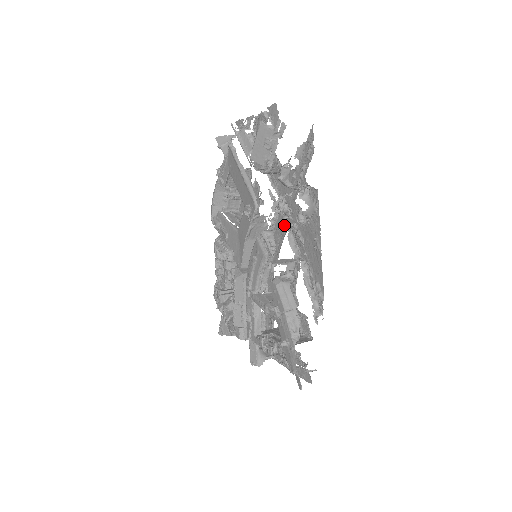
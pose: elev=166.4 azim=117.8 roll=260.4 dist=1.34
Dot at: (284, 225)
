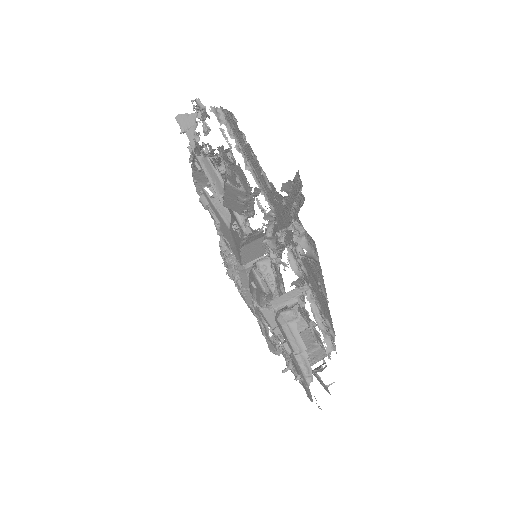
Dot at: occluded
